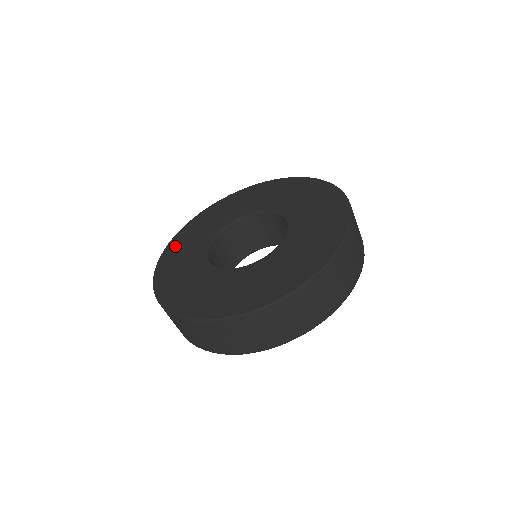
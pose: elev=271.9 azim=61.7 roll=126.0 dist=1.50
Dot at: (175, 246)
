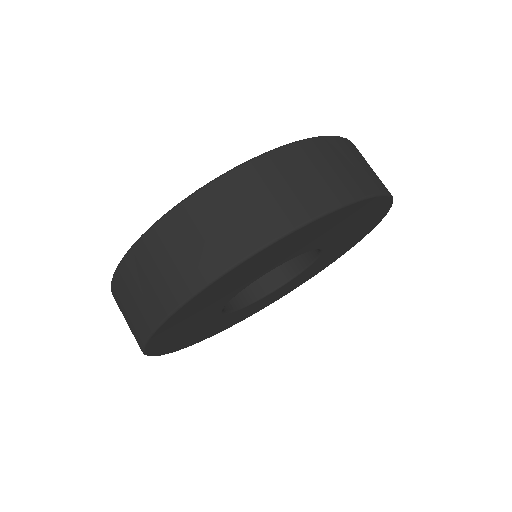
Dot at: occluded
